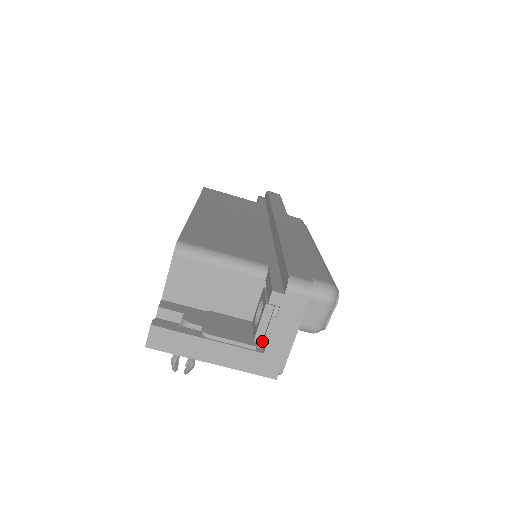
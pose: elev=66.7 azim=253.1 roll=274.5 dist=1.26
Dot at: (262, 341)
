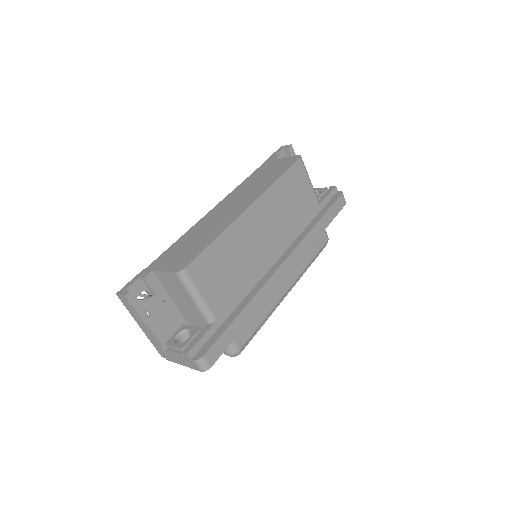
Dot at: (168, 348)
